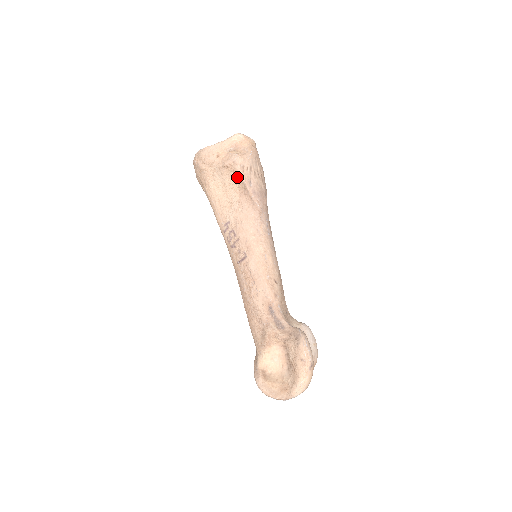
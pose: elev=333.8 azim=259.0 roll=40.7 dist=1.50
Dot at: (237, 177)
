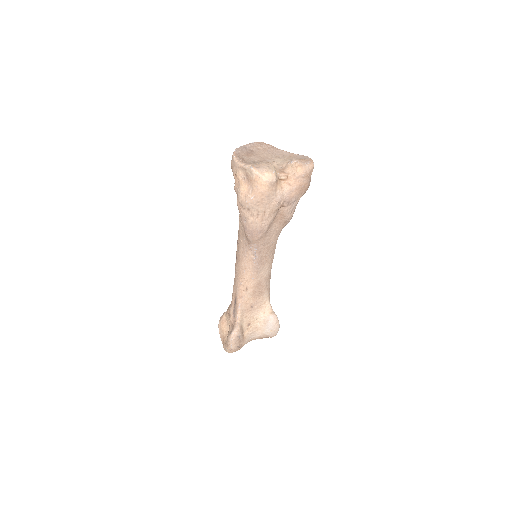
Dot at: occluded
